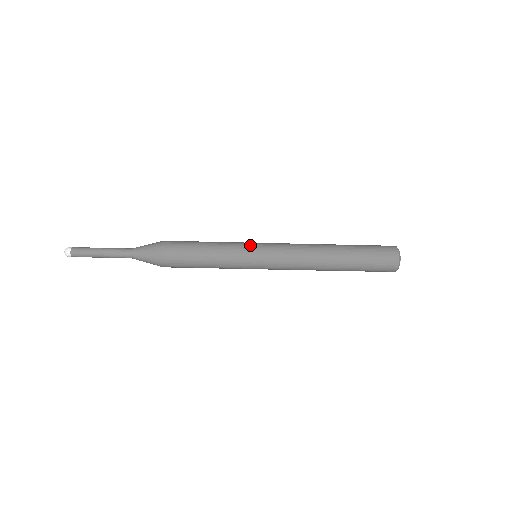
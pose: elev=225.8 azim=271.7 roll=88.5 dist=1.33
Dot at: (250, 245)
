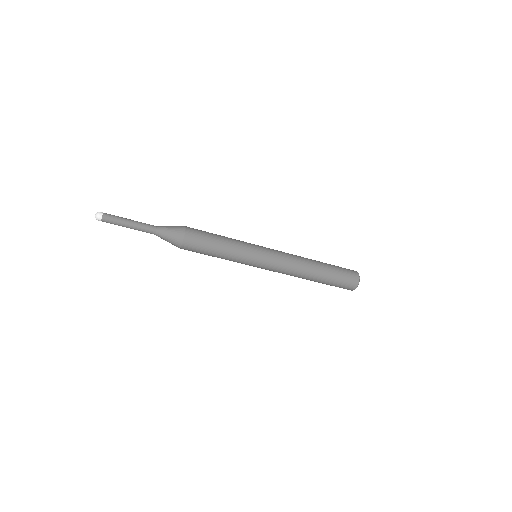
Dot at: (255, 246)
